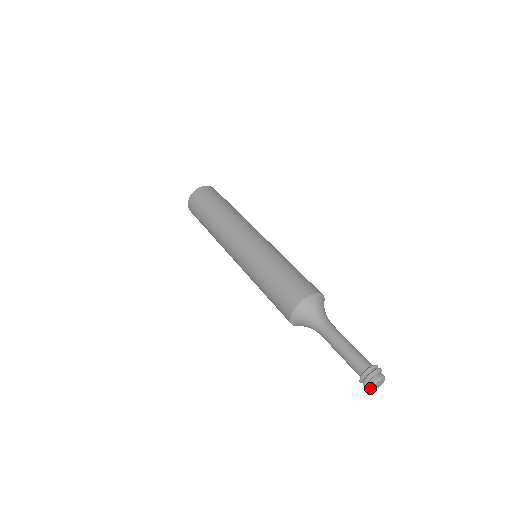
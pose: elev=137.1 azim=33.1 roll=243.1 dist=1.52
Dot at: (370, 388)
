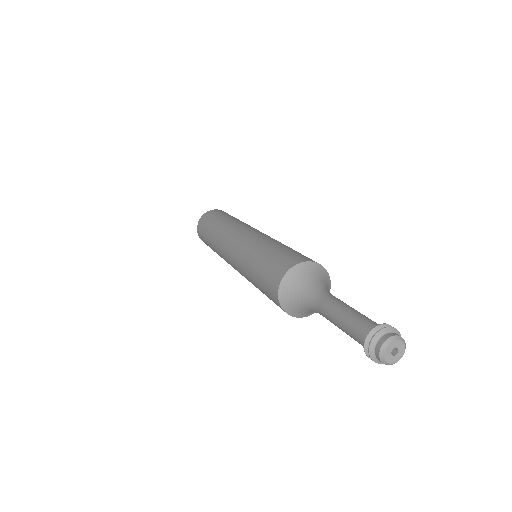
Dot at: (379, 355)
